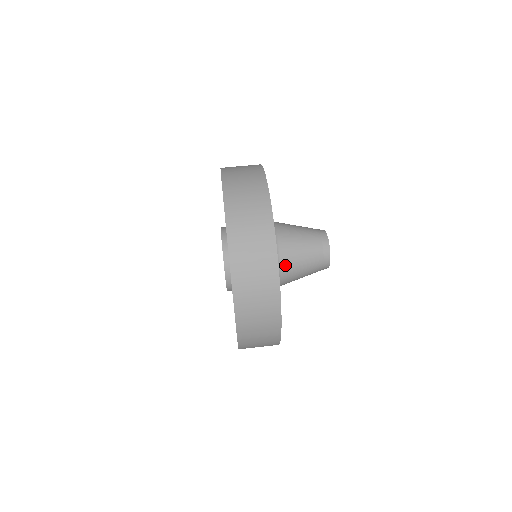
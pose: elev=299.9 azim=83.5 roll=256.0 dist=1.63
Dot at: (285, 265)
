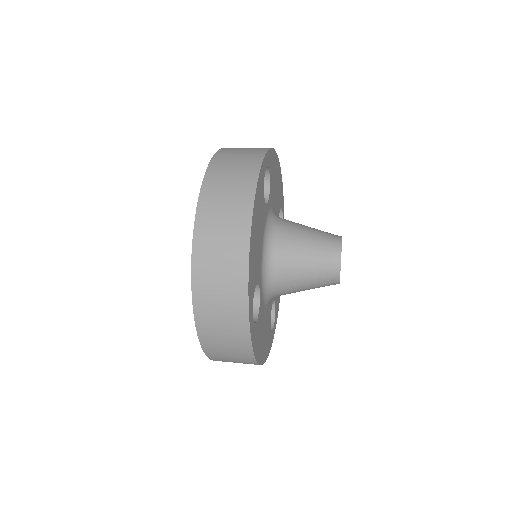
Dot at: (286, 220)
